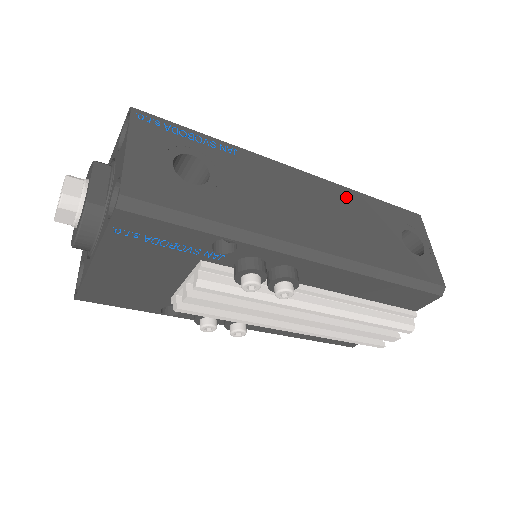
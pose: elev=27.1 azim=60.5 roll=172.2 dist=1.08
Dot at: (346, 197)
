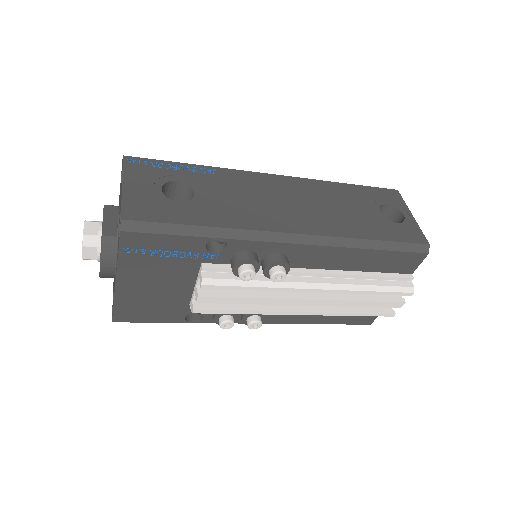
Dot at: (321, 188)
